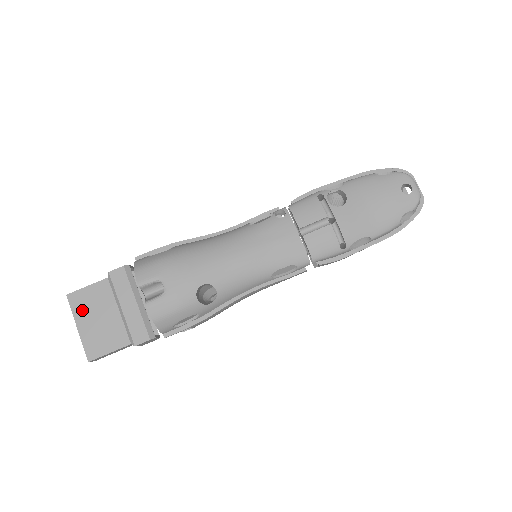
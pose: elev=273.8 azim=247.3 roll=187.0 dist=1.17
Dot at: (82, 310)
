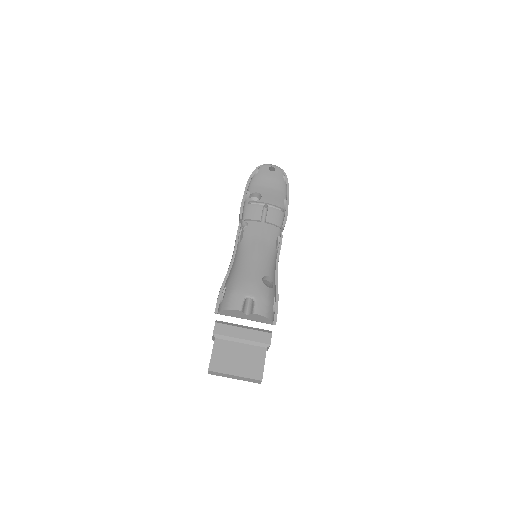
Dot at: (225, 366)
